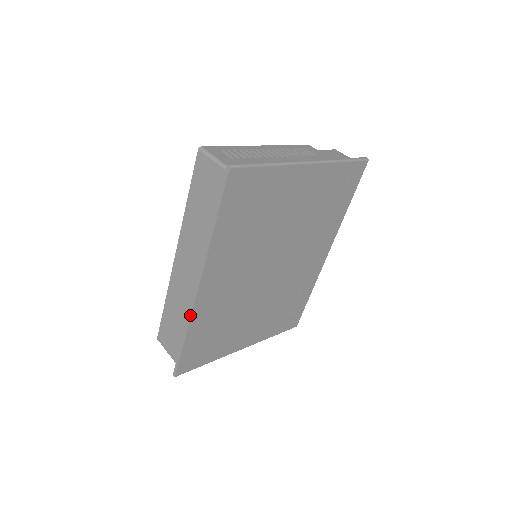
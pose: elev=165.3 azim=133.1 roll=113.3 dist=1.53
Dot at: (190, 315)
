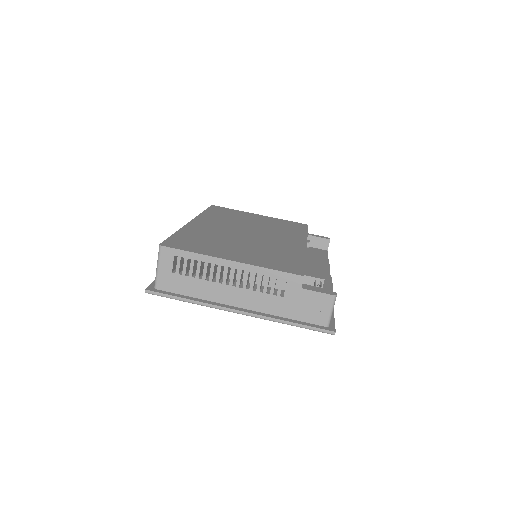
Dot at: occluded
